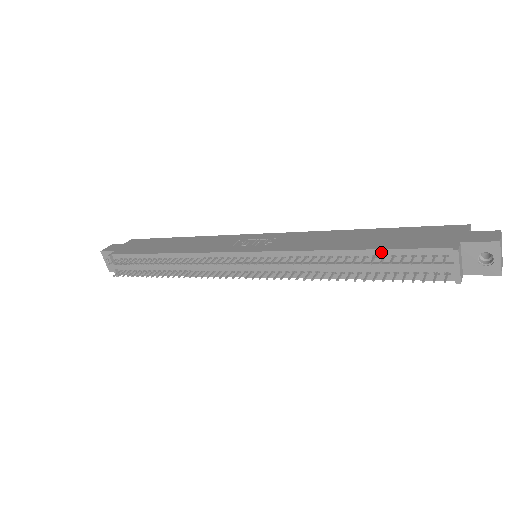
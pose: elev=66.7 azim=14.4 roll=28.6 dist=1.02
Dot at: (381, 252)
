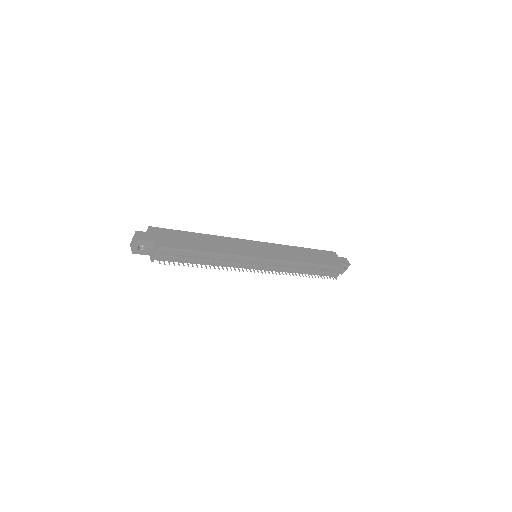
Dot at: (321, 266)
